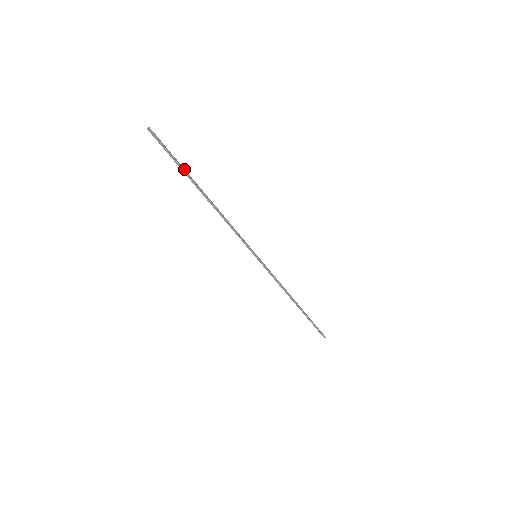
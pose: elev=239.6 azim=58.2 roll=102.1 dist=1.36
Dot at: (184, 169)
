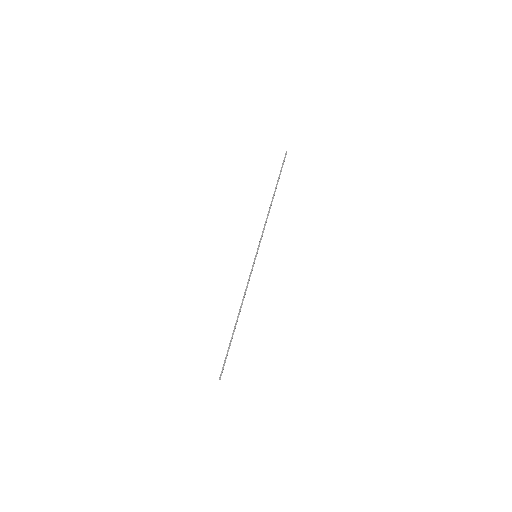
Dot at: occluded
